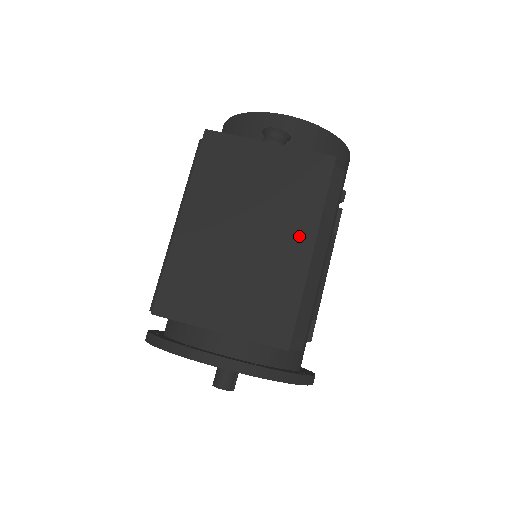
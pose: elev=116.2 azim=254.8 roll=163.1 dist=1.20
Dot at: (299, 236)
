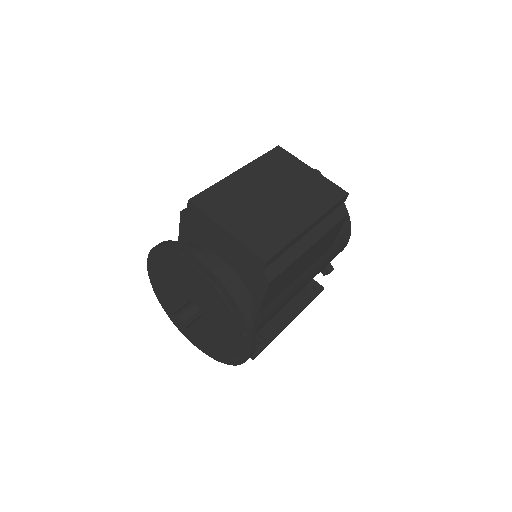
Dot at: (306, 214)
